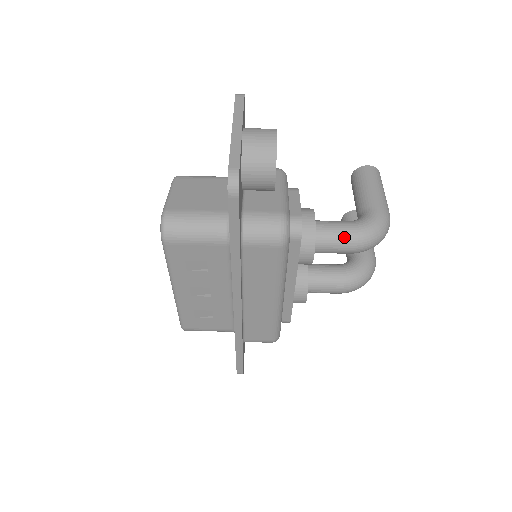
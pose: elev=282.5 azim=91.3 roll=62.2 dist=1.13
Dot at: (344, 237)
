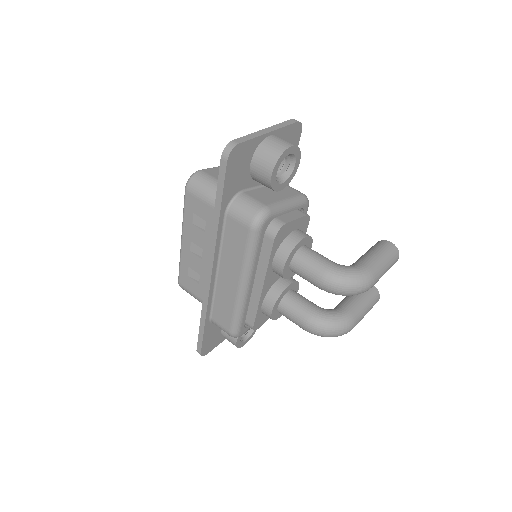
Dot at: (317, 267)
